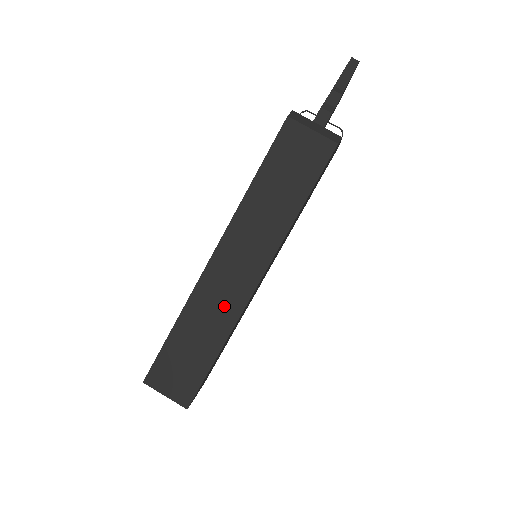
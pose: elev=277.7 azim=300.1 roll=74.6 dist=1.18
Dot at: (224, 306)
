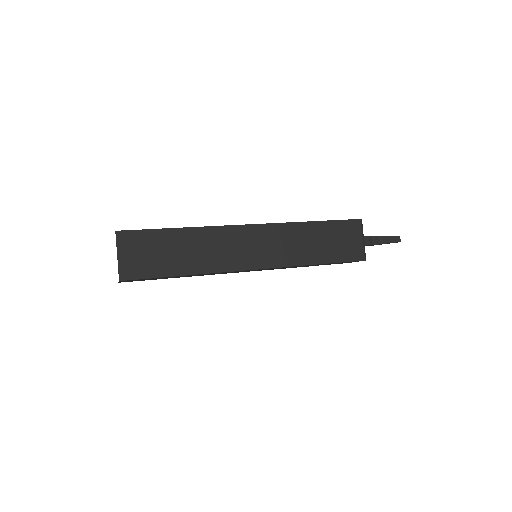
Dot at: (222, 256)
